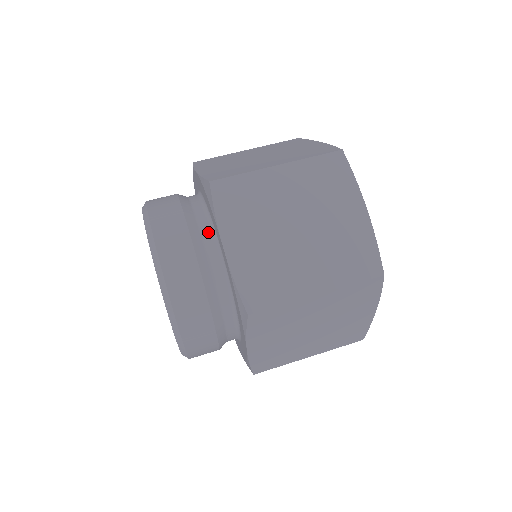
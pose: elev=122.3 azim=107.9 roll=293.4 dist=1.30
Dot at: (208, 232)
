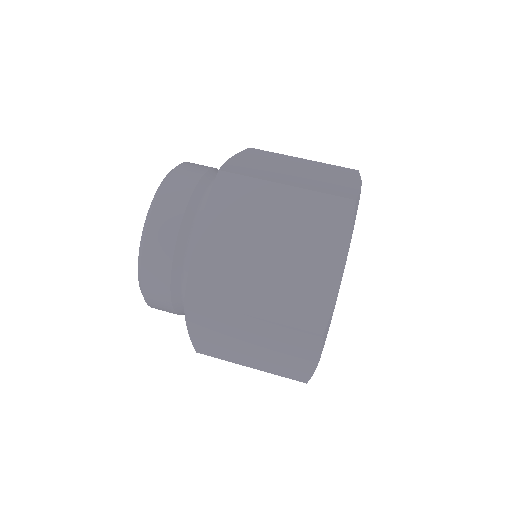
Dot at: occluded
